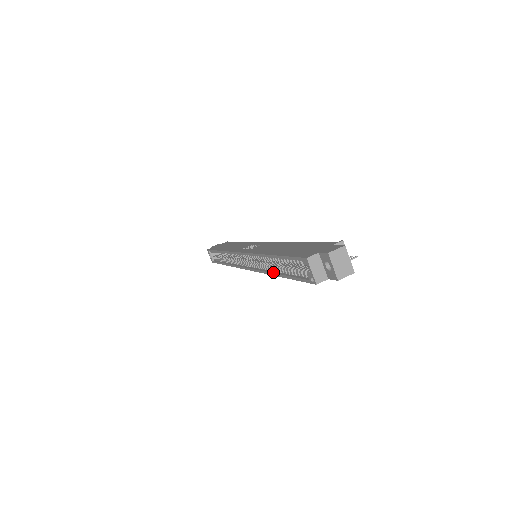
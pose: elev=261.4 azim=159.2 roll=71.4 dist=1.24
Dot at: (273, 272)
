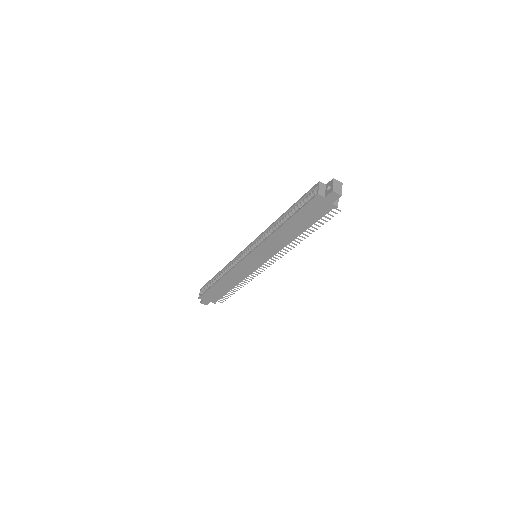
Dot at: (279, 227)
